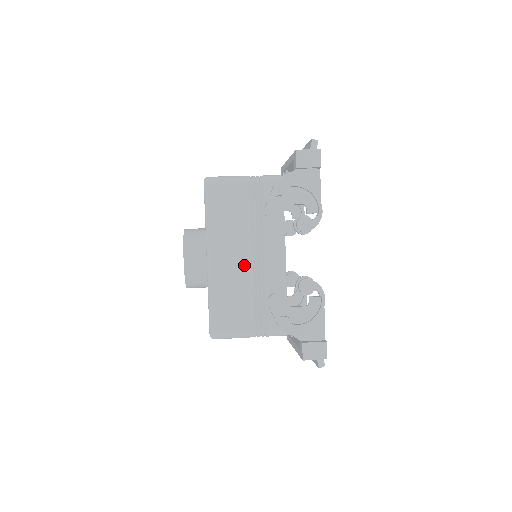
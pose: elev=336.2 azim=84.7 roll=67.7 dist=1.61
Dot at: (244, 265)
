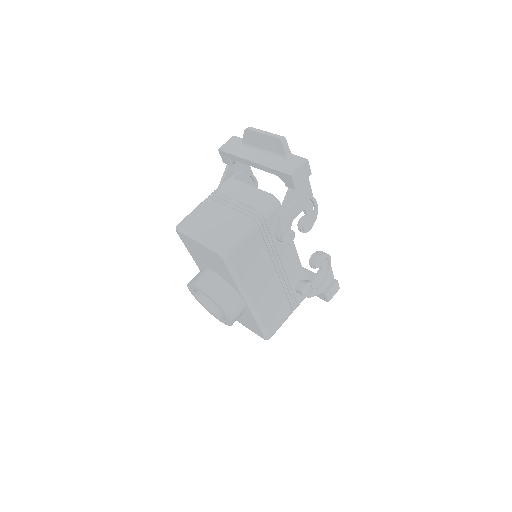
Dot at: (274, 284)
